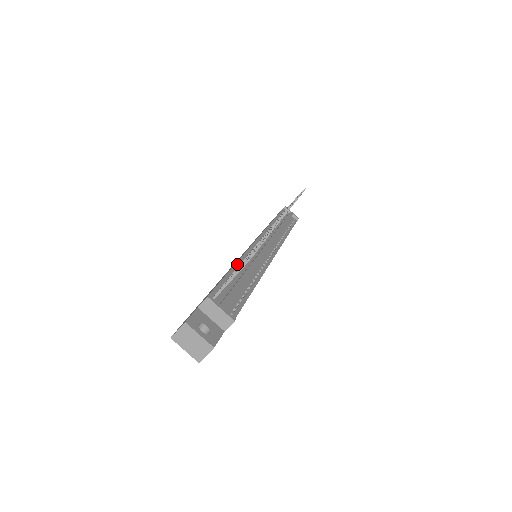
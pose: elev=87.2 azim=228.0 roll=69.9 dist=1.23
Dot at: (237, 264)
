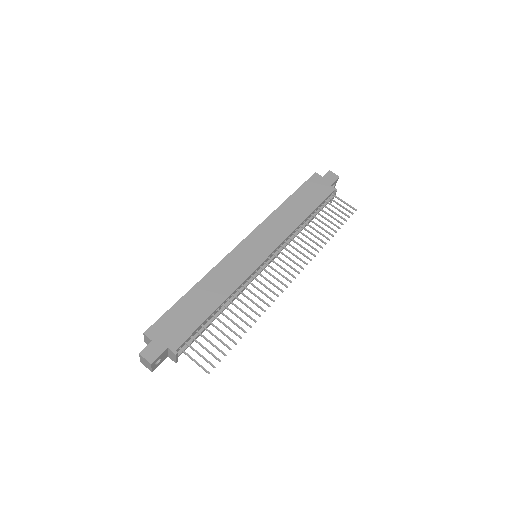
Dot at: (224, 302)
